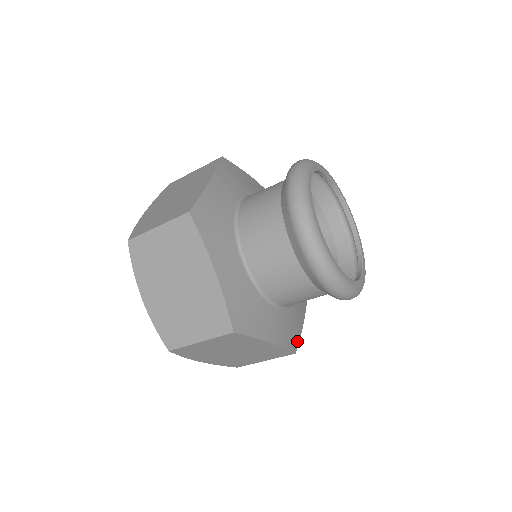
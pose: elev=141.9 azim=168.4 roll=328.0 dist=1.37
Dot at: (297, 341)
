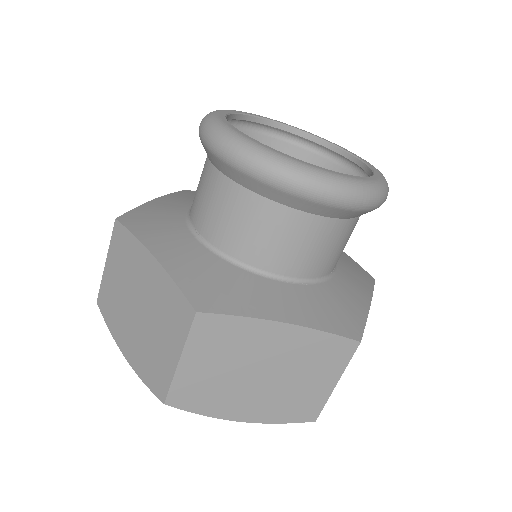
Dot at: (358, 327)
